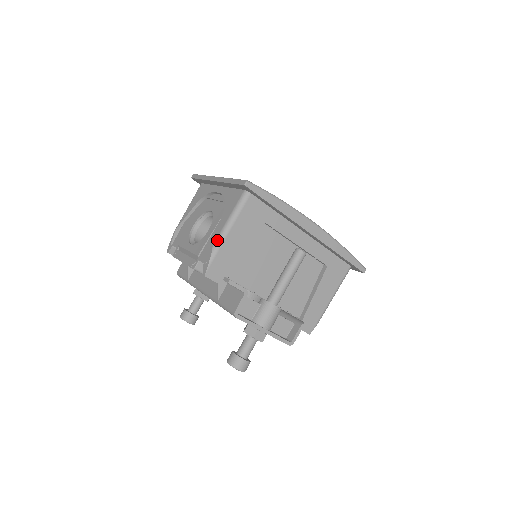
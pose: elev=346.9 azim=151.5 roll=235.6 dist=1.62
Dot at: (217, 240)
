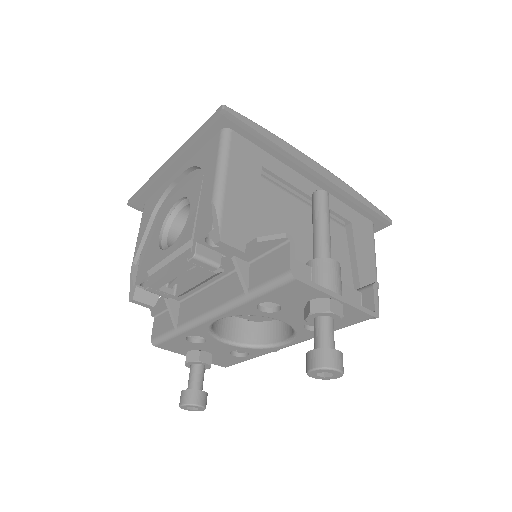
Dot at: (215, 191)
